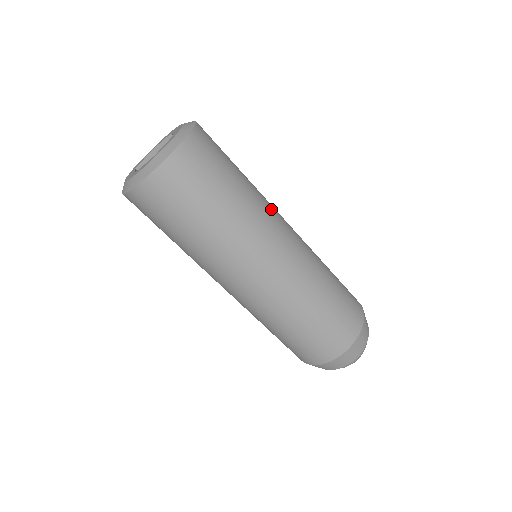
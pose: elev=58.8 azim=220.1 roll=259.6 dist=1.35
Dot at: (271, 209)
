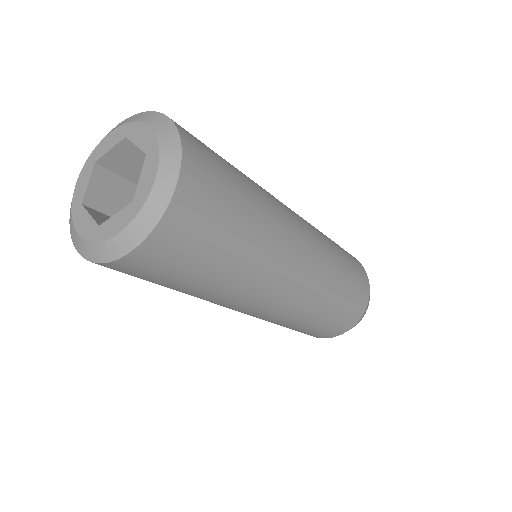
Dot at: (273, 271)
